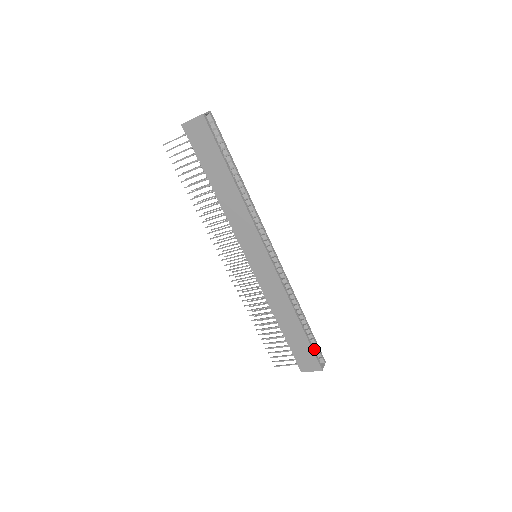
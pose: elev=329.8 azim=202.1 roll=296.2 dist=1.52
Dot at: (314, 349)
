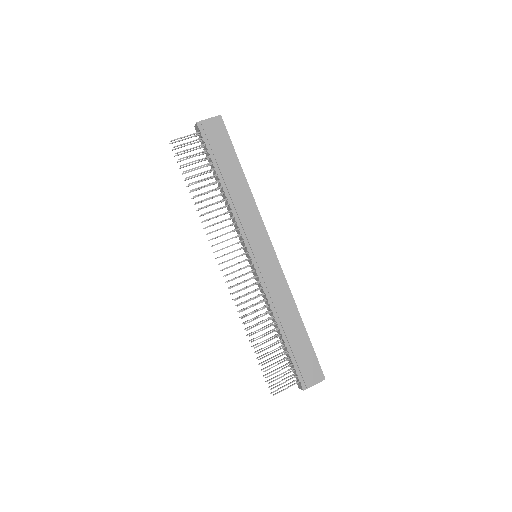
Dot at: occluded
